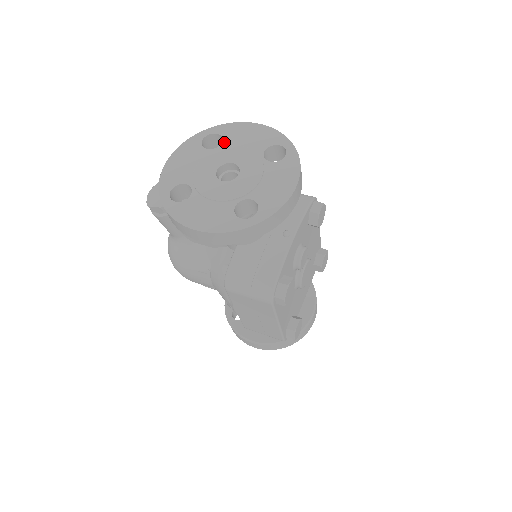
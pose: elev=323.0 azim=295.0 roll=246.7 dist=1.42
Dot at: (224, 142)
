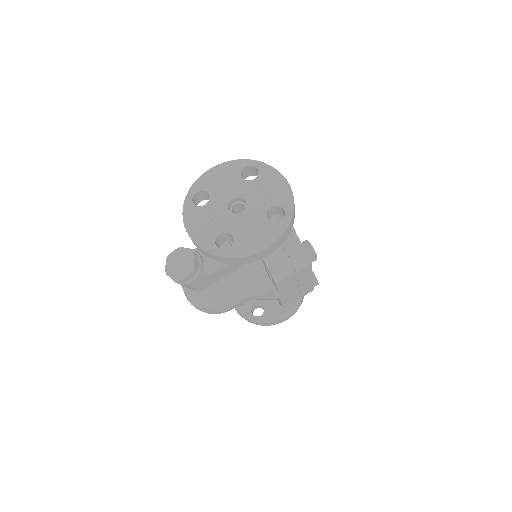
Dot at: (209, 193)
